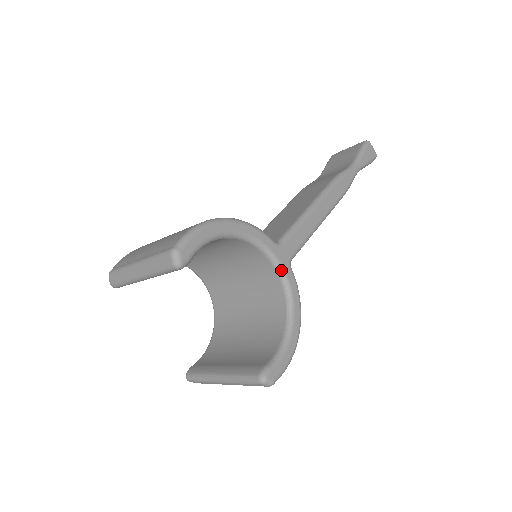
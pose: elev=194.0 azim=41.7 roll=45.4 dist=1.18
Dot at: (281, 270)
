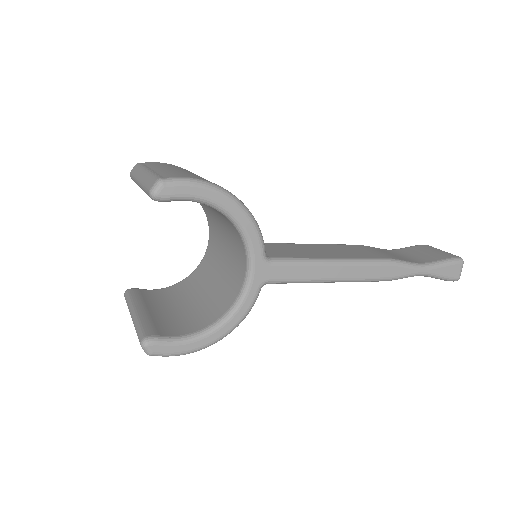
Dot at: (248, 281)
